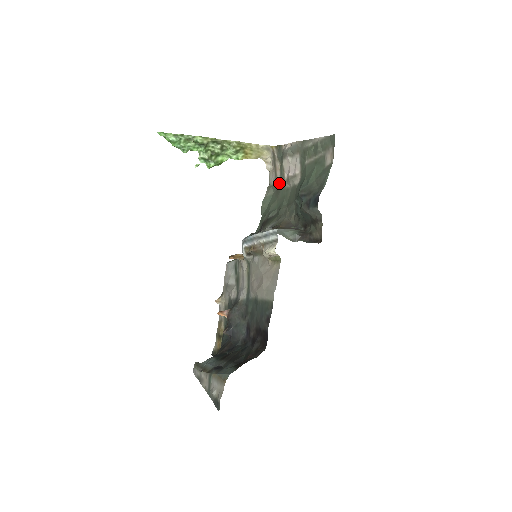
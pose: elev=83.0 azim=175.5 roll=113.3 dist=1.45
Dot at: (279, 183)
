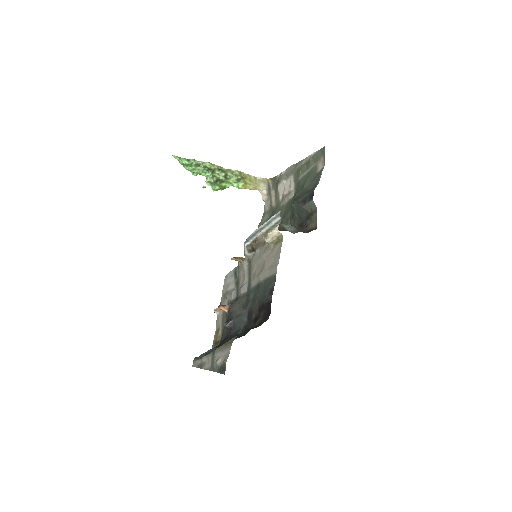
Dot at: (274, 206)
